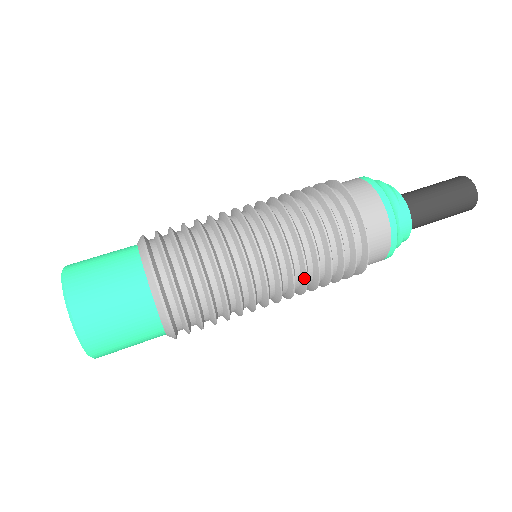
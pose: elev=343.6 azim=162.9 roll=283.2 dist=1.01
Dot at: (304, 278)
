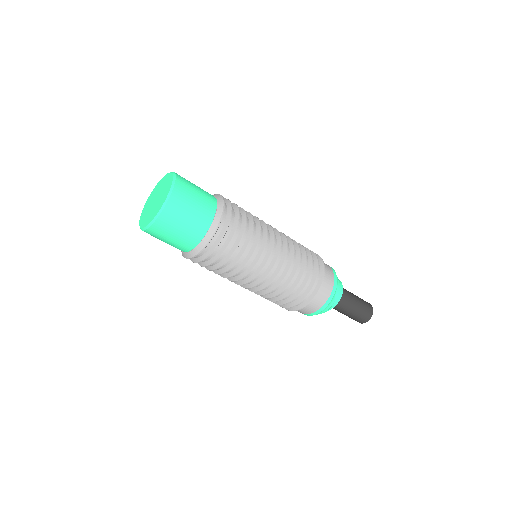
Dot at: (286, 272)
